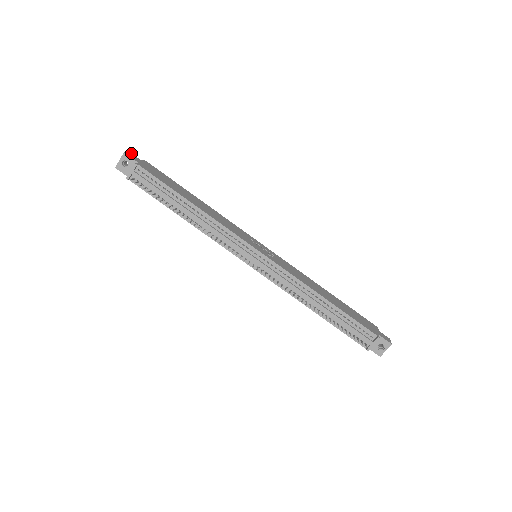
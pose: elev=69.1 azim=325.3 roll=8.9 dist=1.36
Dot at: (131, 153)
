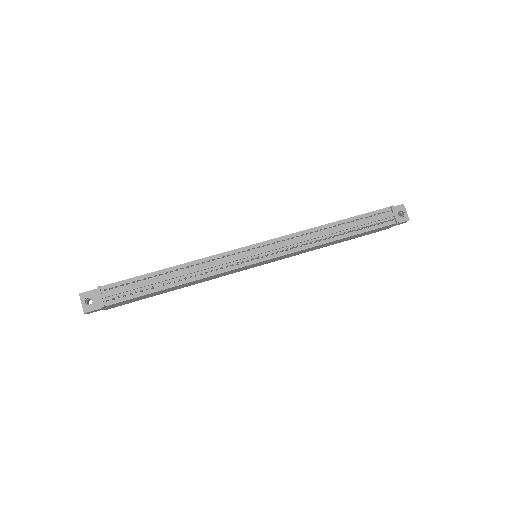
Dot at: occluded
